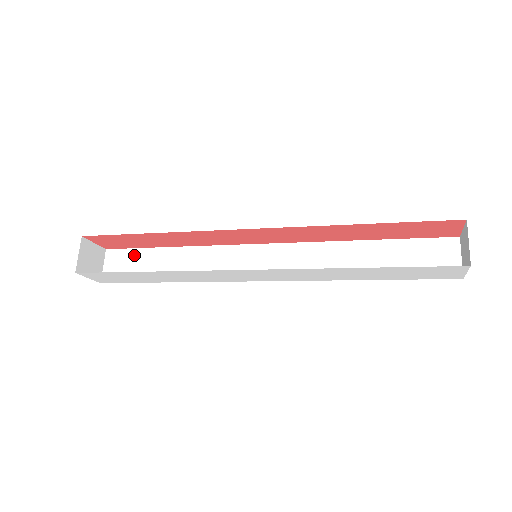
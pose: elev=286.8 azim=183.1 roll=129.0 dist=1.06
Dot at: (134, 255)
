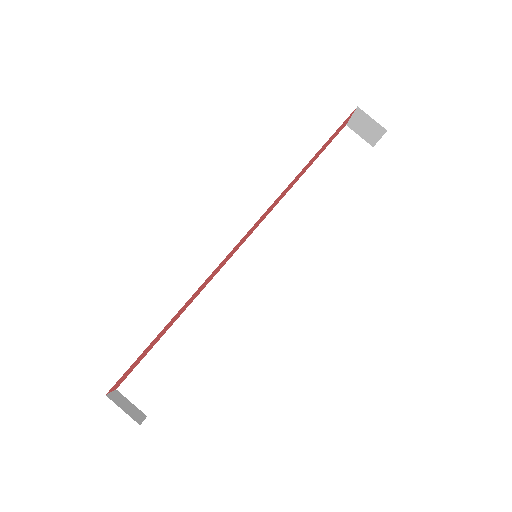
Dot at: (149, 364)
